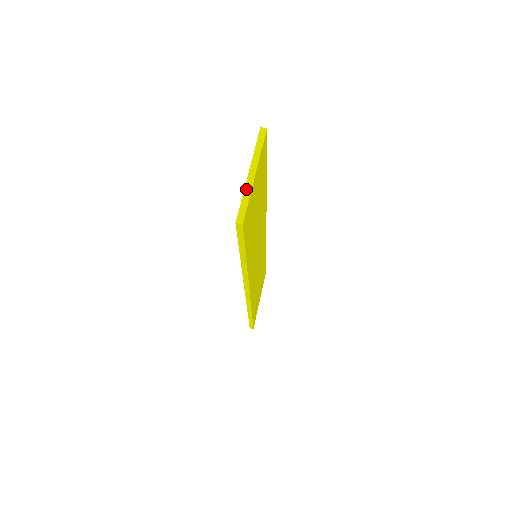
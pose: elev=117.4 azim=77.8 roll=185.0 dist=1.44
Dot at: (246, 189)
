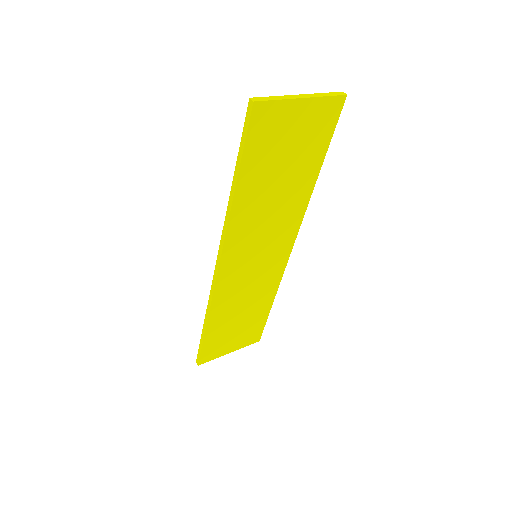
Dot at: (285, 96)
